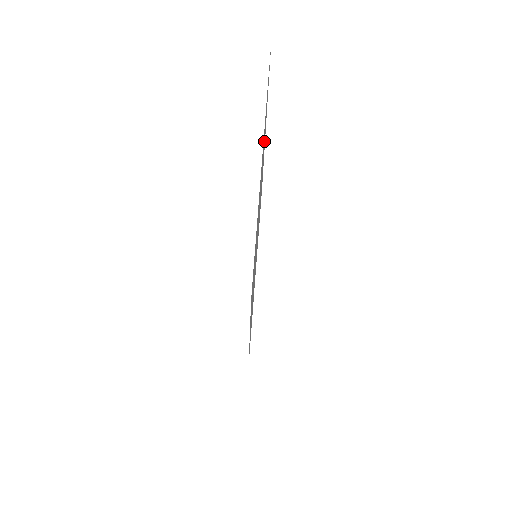
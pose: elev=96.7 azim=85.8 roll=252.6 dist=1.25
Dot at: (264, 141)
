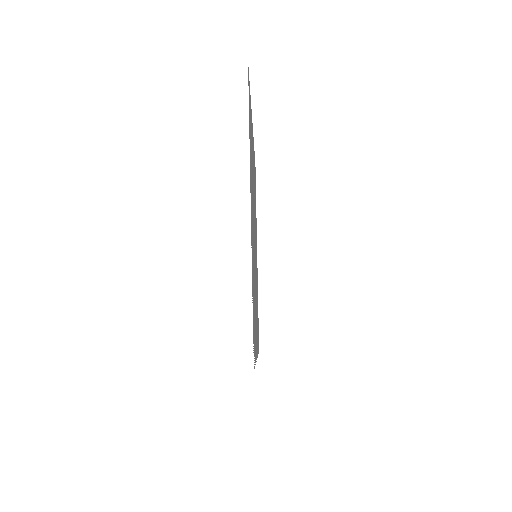
Dot at: occluded
